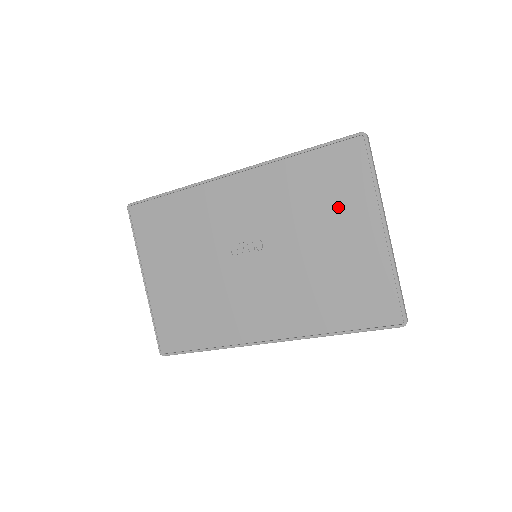
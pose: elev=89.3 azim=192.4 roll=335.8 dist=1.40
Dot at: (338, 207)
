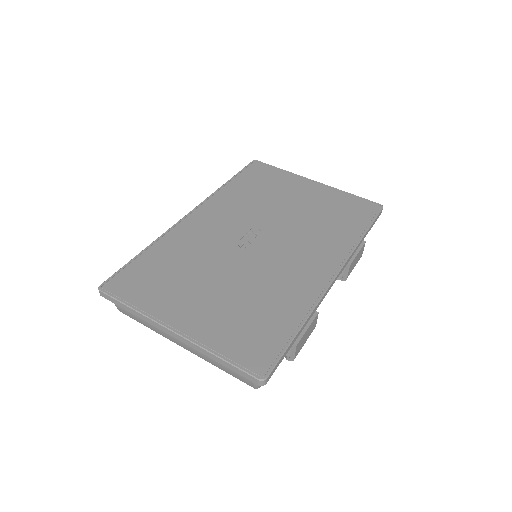
Dot at: (280, 188)
